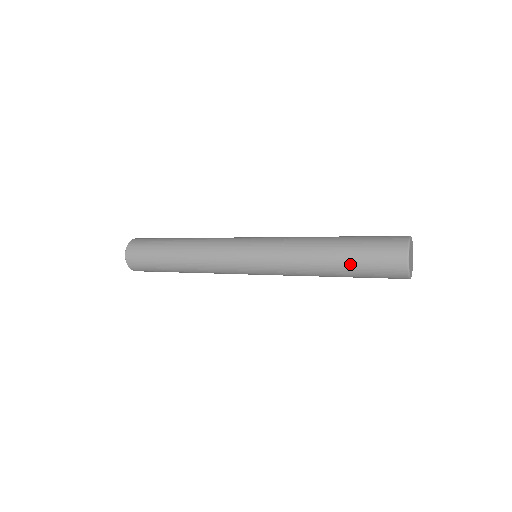
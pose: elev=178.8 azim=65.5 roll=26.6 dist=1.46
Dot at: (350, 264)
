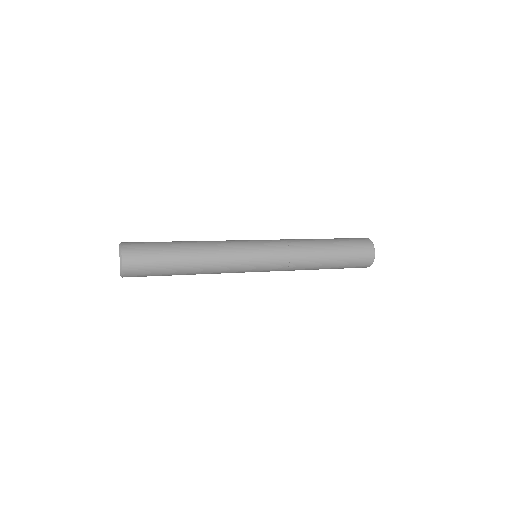
Dot at: (338, 246)
